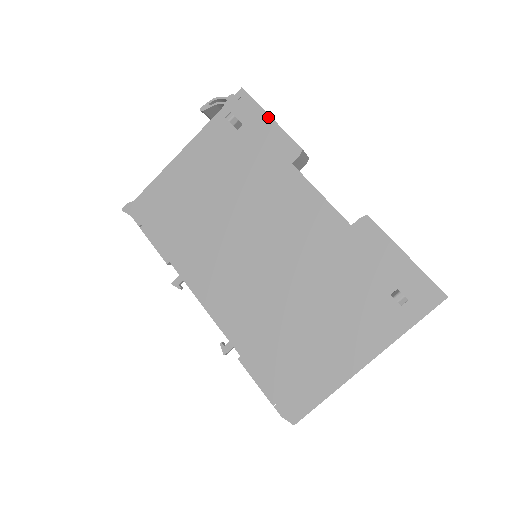
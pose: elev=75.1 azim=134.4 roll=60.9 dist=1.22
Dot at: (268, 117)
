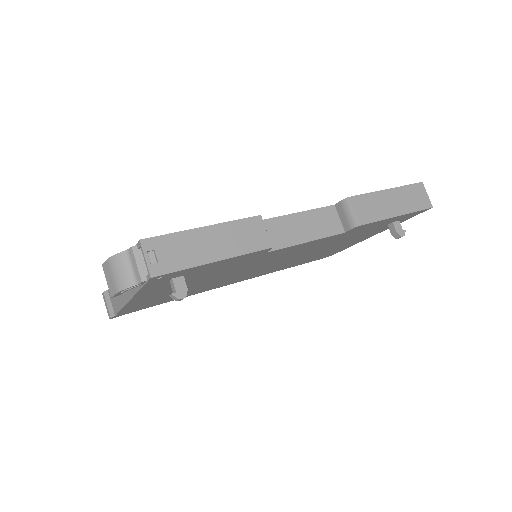
Dot at: (212, 264)
